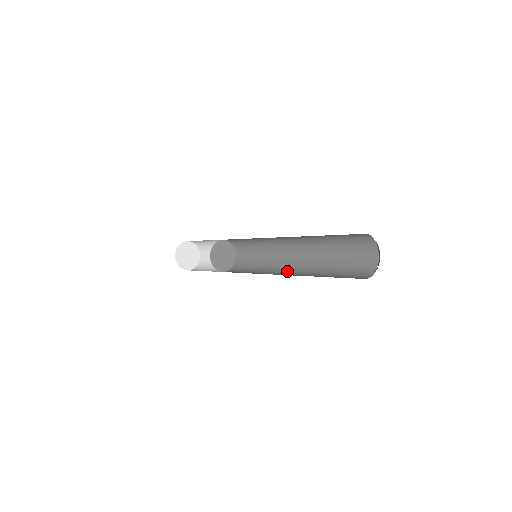
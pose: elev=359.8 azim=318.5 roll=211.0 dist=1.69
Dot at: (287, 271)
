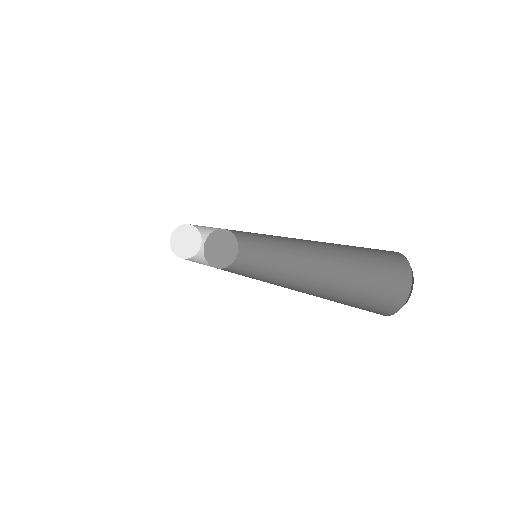
Dot at: (300, 268)
